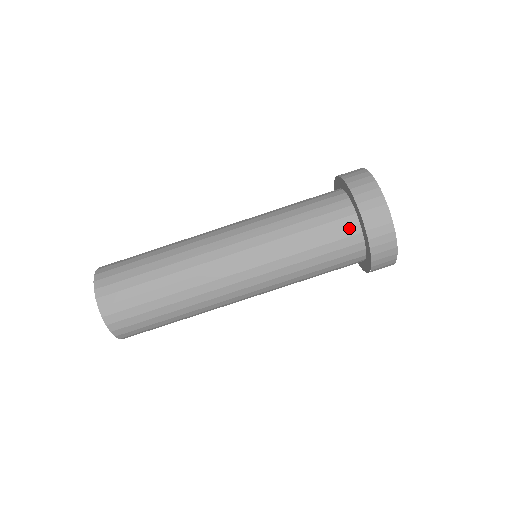
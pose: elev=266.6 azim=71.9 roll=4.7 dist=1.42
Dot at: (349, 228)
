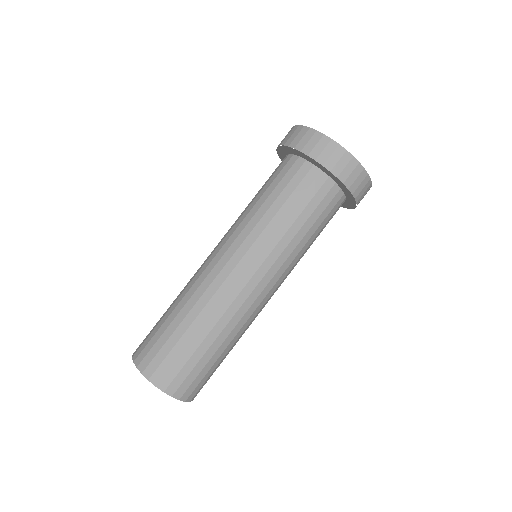
Dot at: (330, 192)
